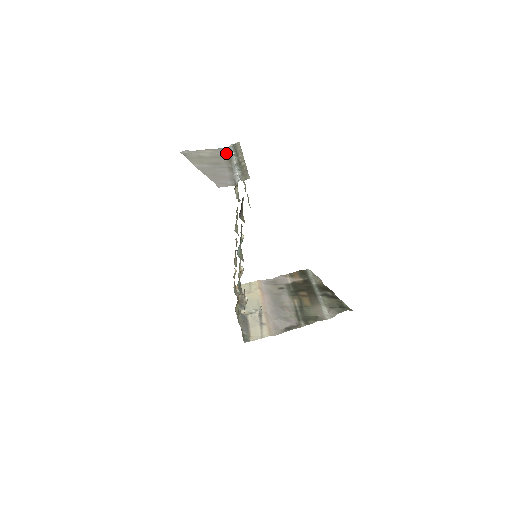
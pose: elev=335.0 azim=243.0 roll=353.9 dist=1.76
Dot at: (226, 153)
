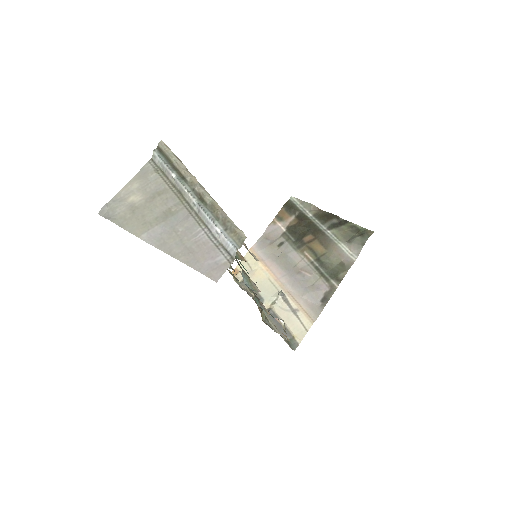
Dot at: (160, 176)
